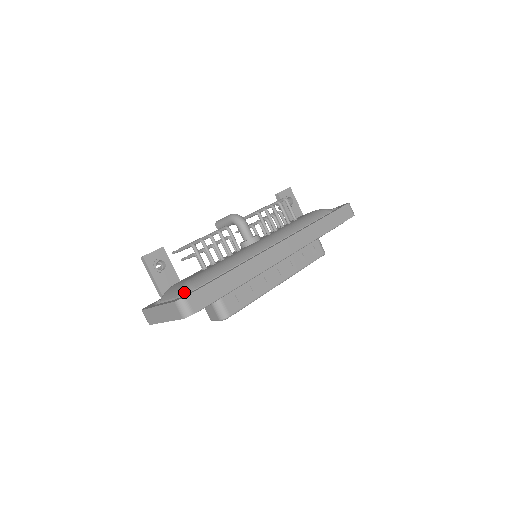
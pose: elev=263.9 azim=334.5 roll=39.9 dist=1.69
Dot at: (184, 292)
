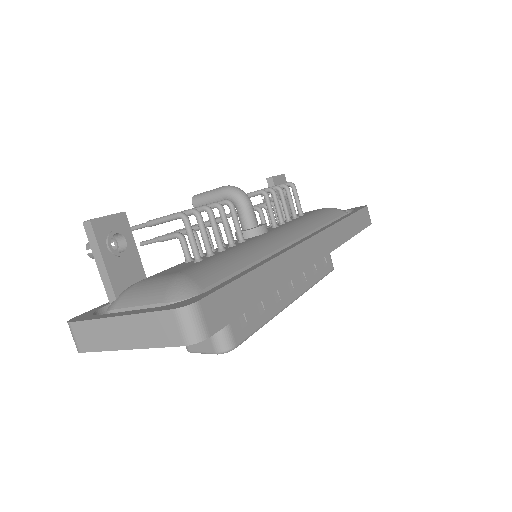
Dot at: (180, 294)
